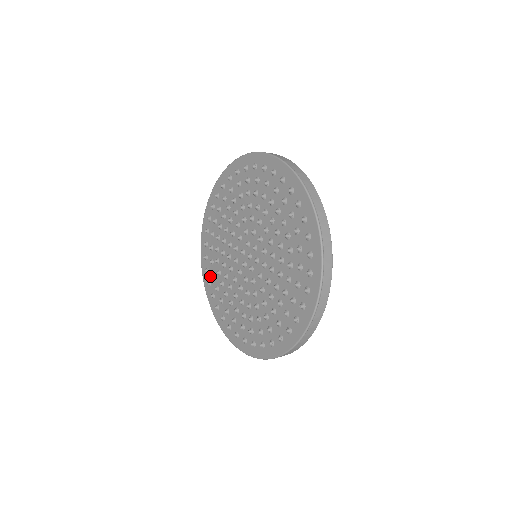
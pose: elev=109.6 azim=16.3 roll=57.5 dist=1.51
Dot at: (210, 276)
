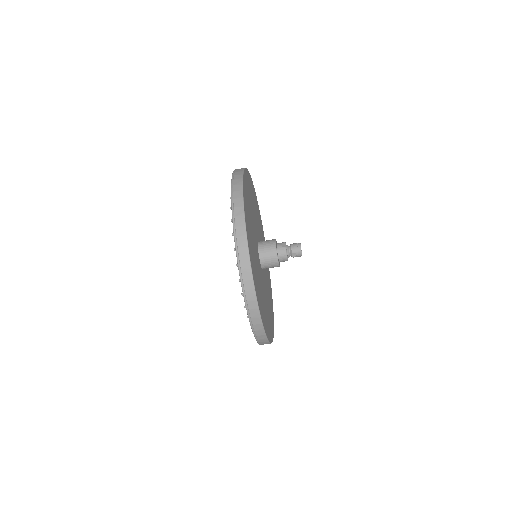
Dot at: occluded
